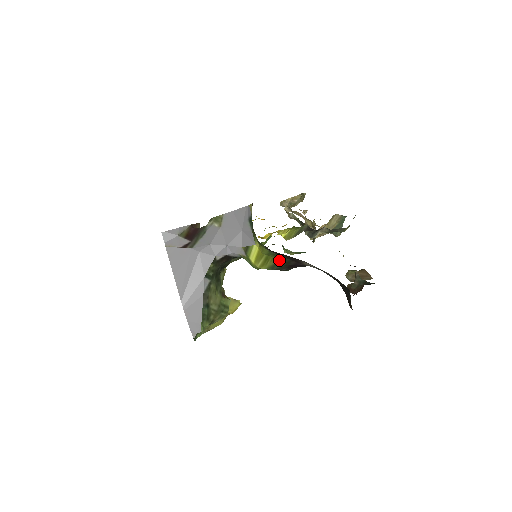
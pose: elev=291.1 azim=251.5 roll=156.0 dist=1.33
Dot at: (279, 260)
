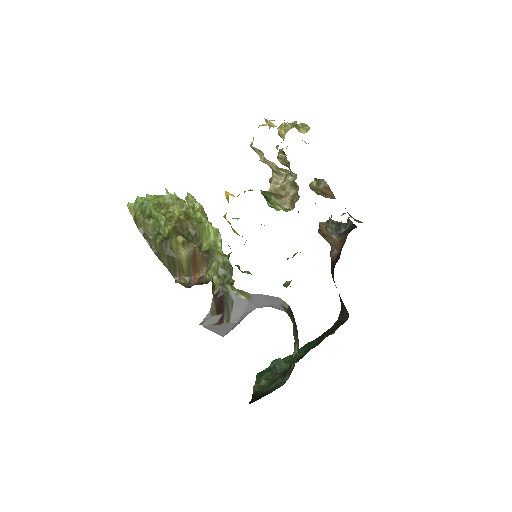
Dot at: occluded
